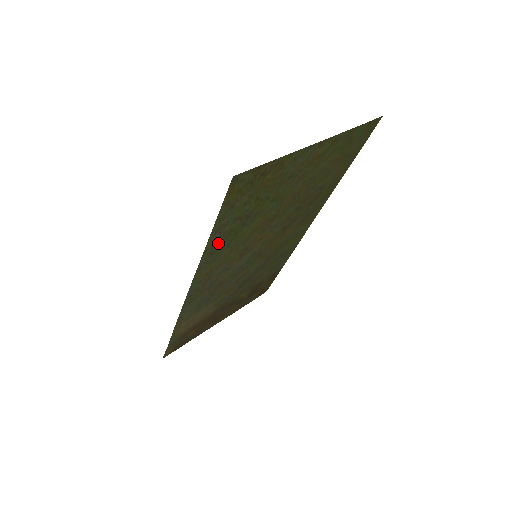
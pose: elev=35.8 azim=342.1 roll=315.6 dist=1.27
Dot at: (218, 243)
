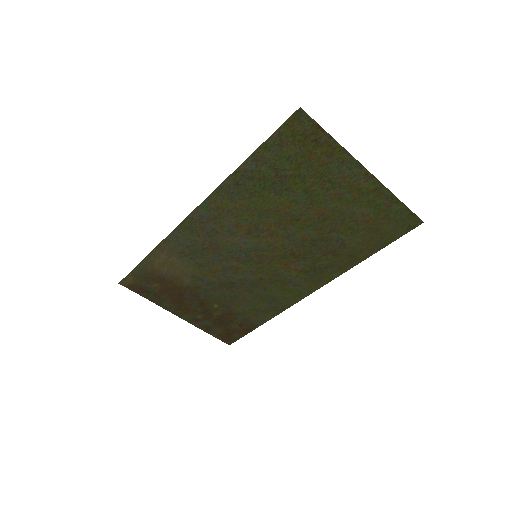
Dot at: (248, 178)
